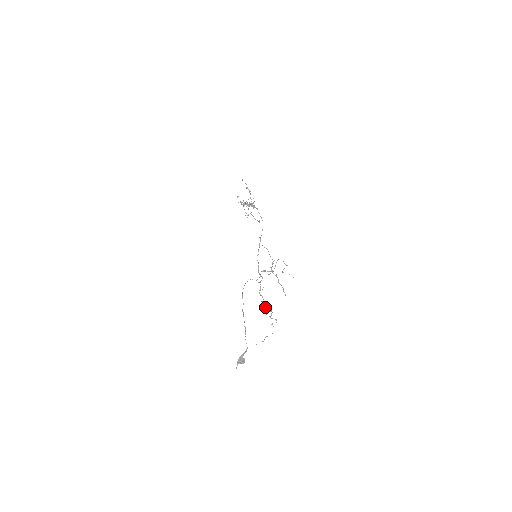
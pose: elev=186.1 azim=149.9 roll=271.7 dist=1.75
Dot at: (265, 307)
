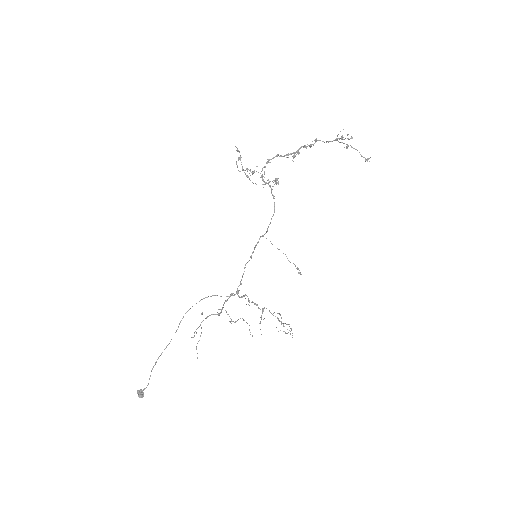
Dot at: (261, 318)
